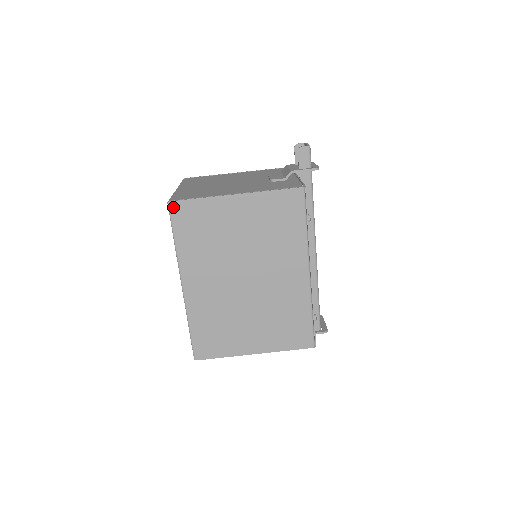
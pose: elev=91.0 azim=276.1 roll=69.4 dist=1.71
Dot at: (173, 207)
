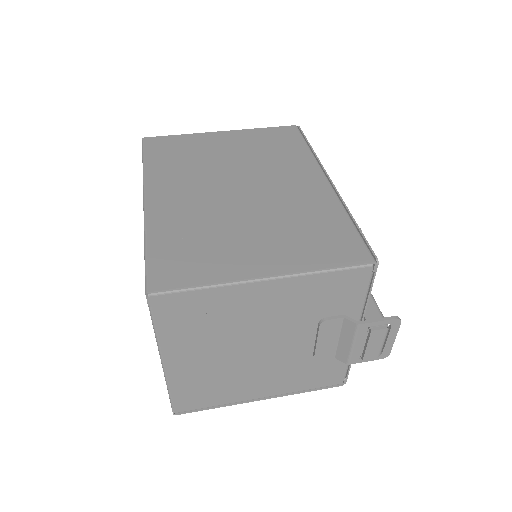
Dot at: (148, 141)
